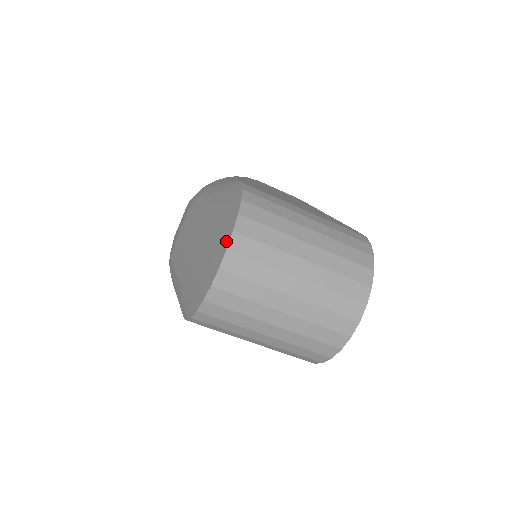
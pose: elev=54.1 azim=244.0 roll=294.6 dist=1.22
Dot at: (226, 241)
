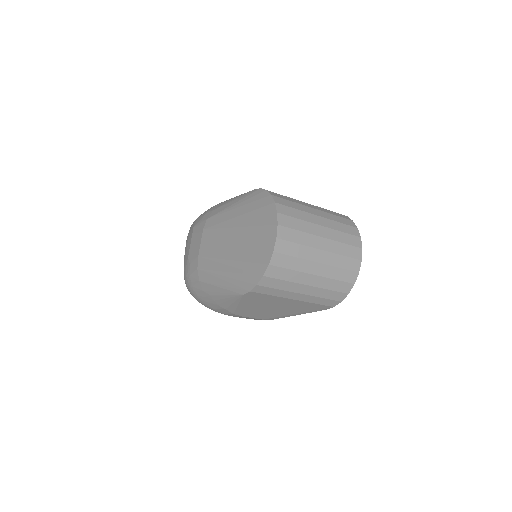
Dot at: (274, 221)
